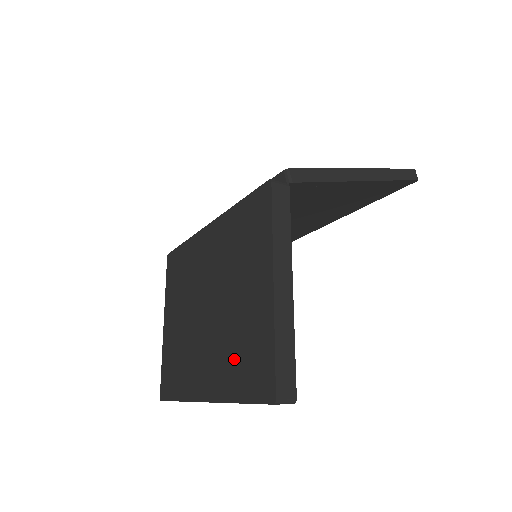
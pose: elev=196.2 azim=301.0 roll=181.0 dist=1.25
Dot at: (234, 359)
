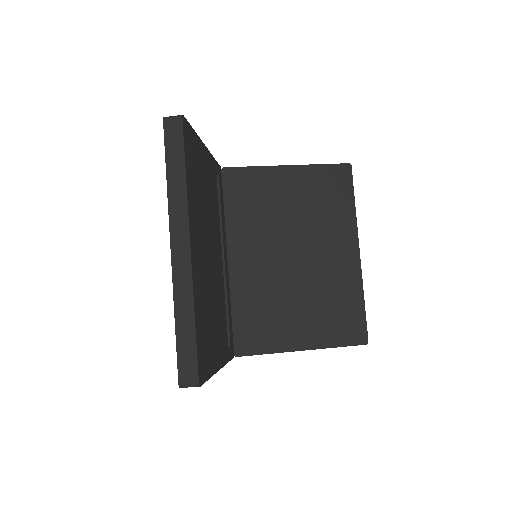
Dot at: occluded
